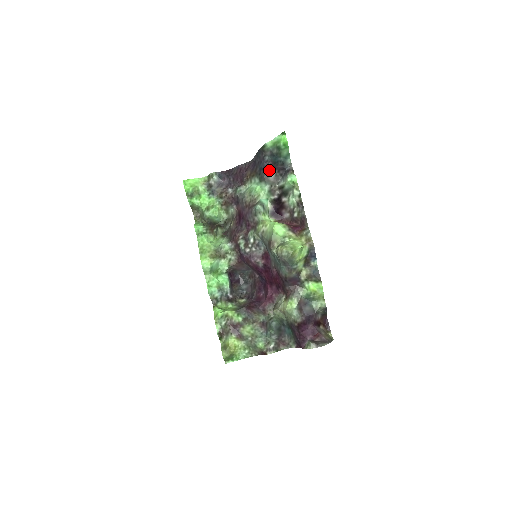
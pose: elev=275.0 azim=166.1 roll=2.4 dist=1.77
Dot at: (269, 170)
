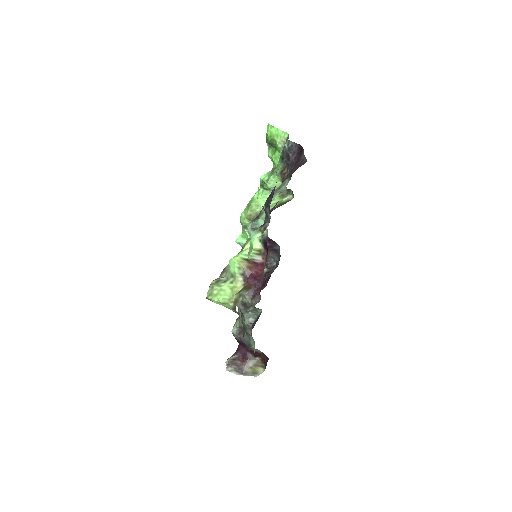
Dot at: (269, 201)
